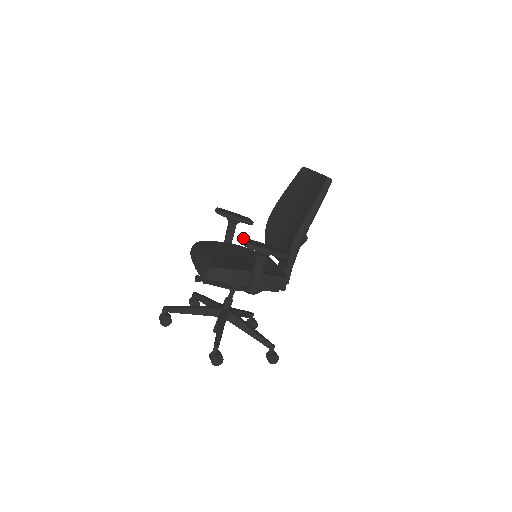
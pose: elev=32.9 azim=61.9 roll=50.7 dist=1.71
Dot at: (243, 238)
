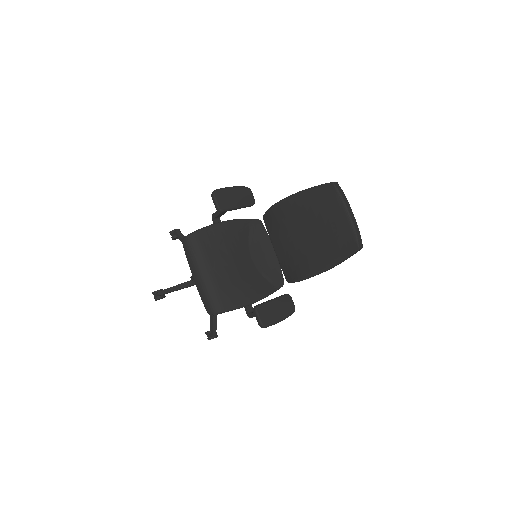
Dot at: (257, 311)
